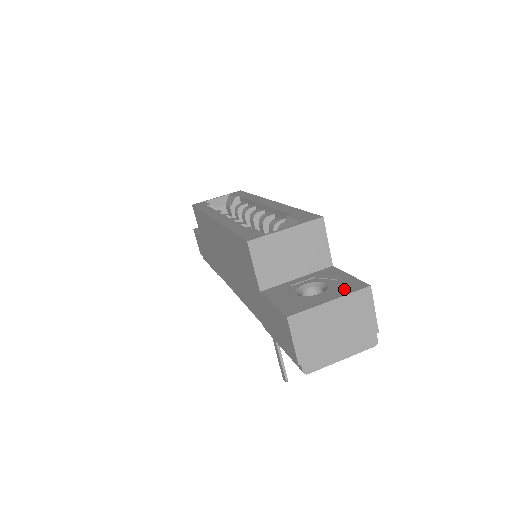
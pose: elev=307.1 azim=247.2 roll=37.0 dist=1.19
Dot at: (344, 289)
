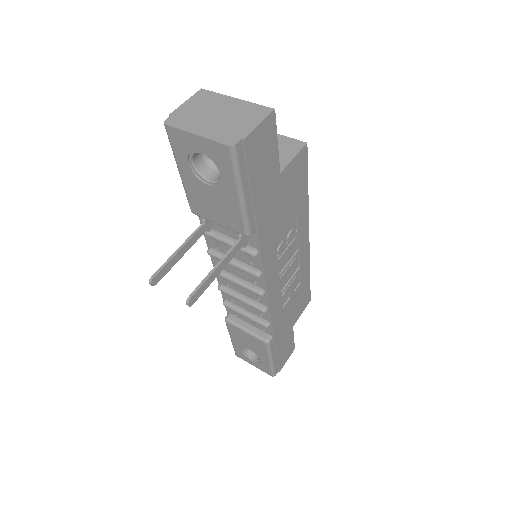
Dot at: occluded
